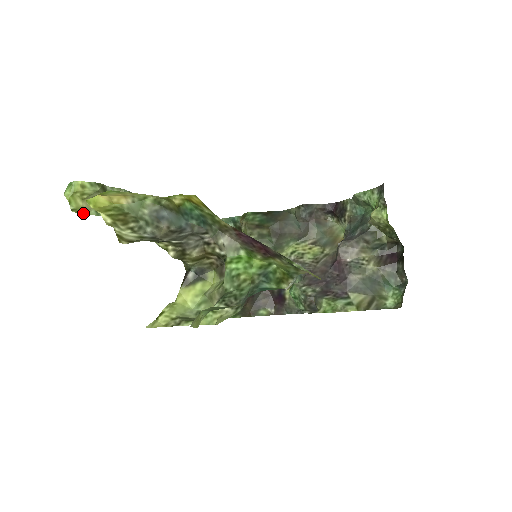
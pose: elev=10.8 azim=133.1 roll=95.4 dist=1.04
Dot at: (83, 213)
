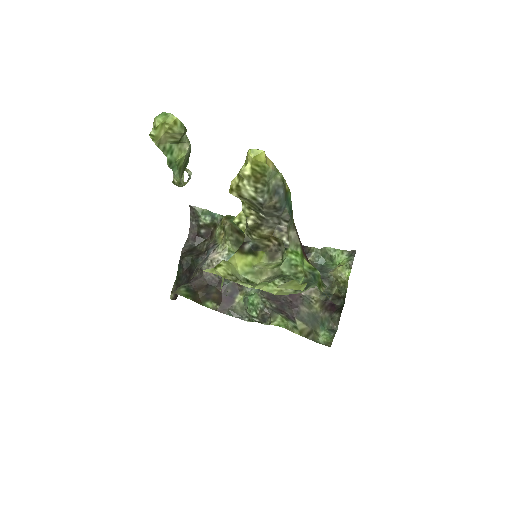
Dot at: (156, 143)
